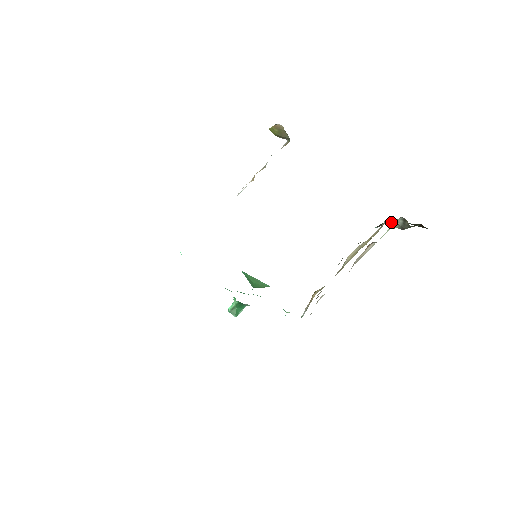
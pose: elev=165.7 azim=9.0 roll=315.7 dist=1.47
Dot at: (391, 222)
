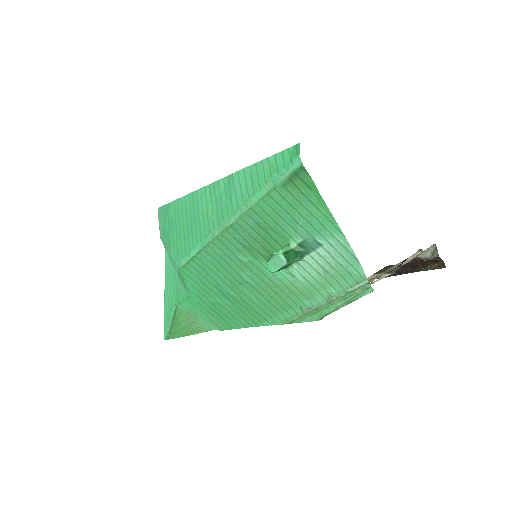
Dot at: occluded
